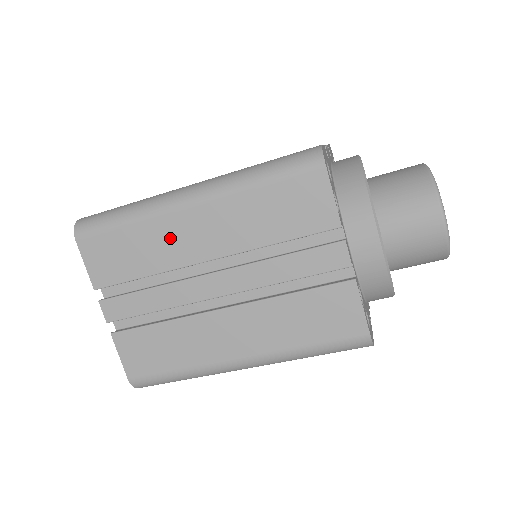
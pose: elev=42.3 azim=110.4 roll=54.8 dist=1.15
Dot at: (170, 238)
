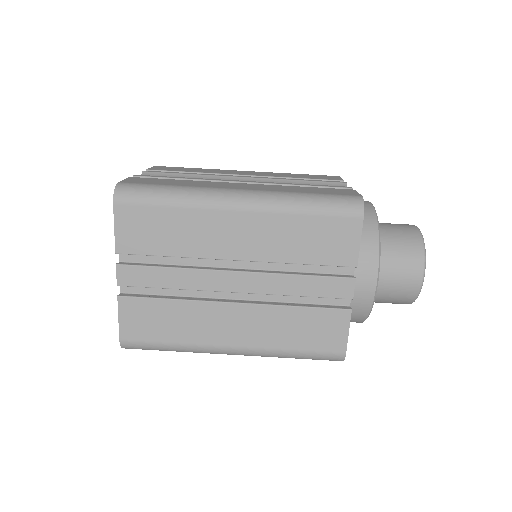
Dot at: (209, 231)
